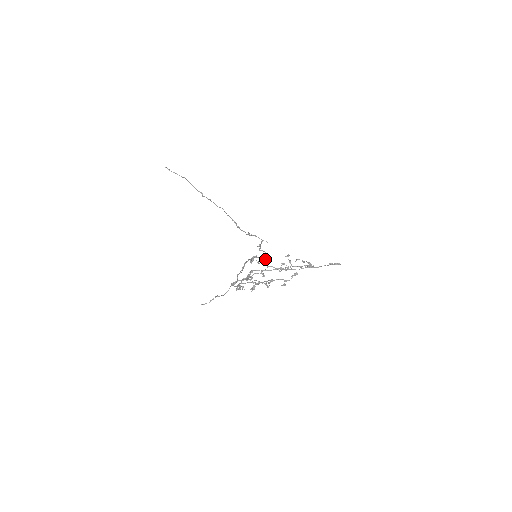
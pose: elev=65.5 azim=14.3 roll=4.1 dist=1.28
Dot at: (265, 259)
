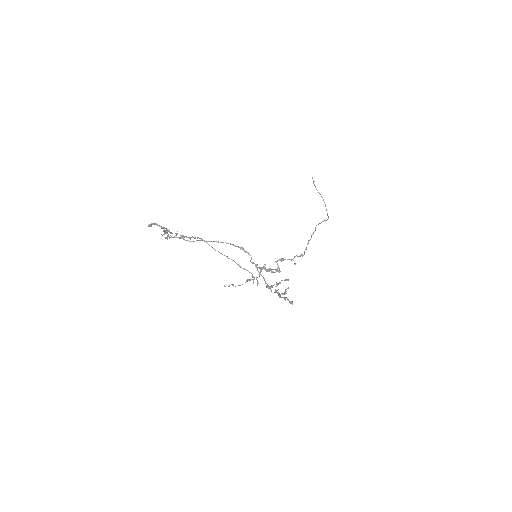
Dot at: (264, 266)
